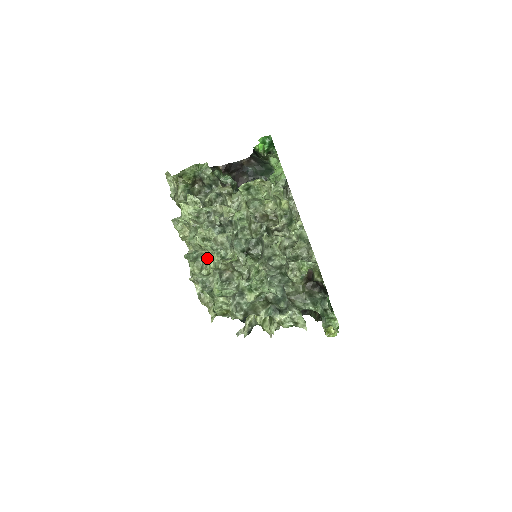
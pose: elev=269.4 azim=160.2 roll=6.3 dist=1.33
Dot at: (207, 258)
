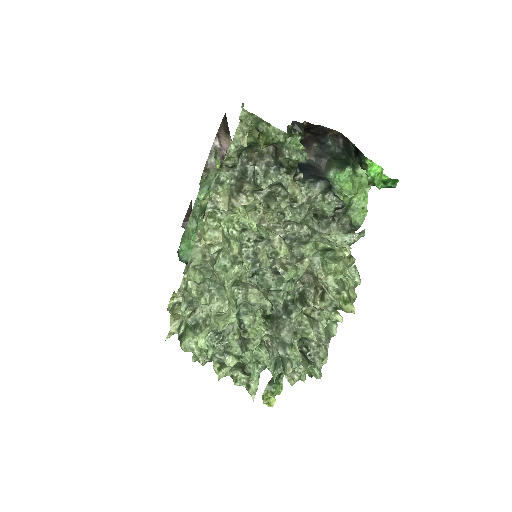
Dot at: (218, 290)
